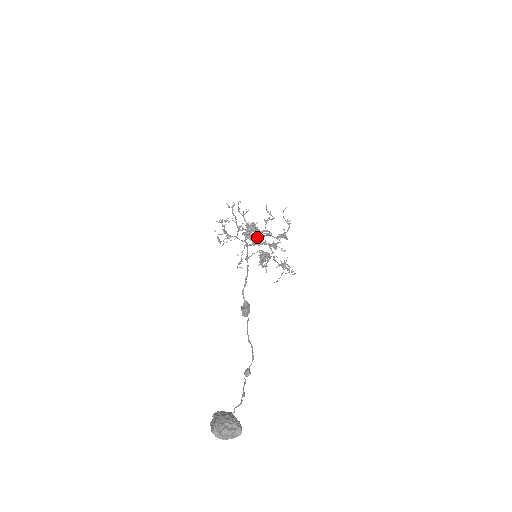
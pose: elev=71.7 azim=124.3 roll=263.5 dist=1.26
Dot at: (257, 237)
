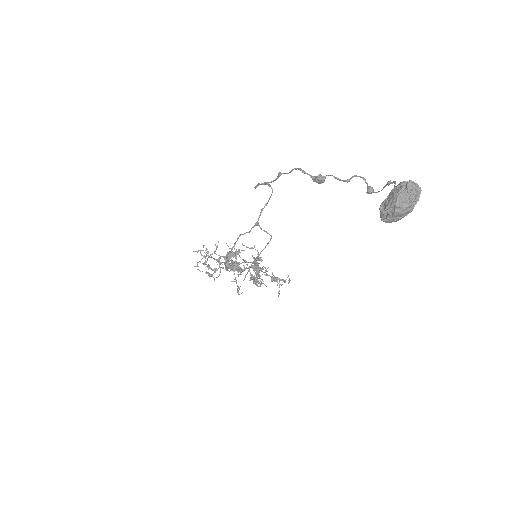
Dot at: occluded
